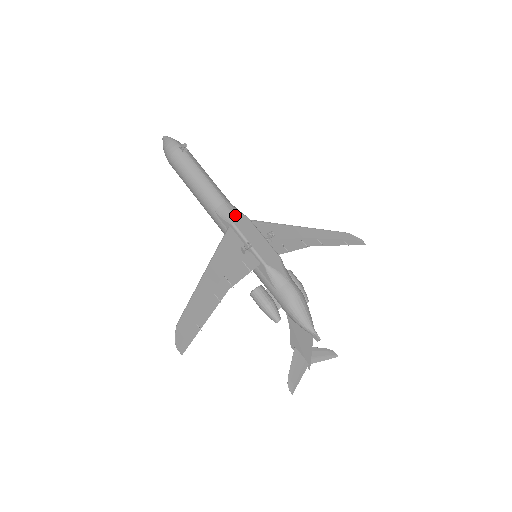
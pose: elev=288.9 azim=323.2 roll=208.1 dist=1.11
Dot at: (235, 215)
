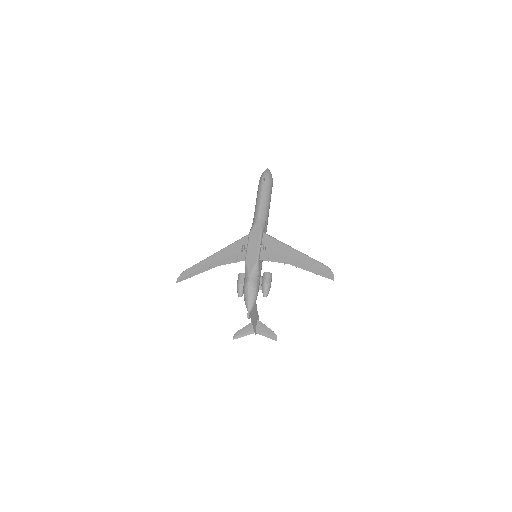
Dot at: (255, 228)
